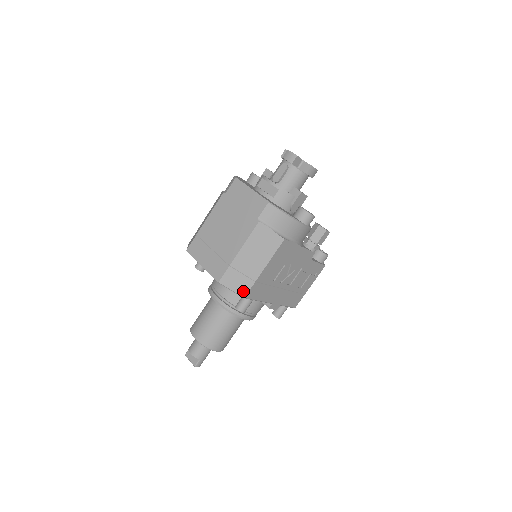
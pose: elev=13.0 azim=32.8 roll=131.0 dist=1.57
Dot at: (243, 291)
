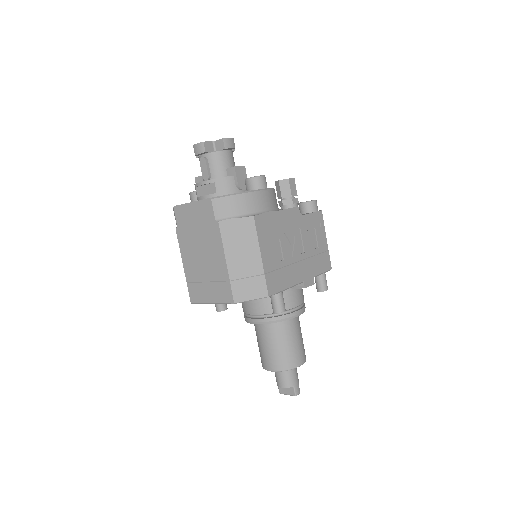
Dot at: (262, 292)
